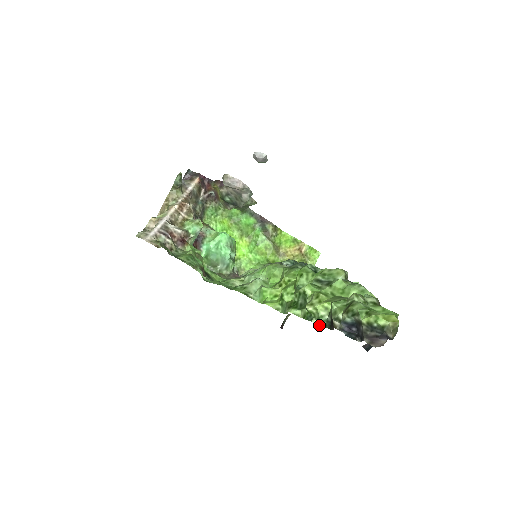
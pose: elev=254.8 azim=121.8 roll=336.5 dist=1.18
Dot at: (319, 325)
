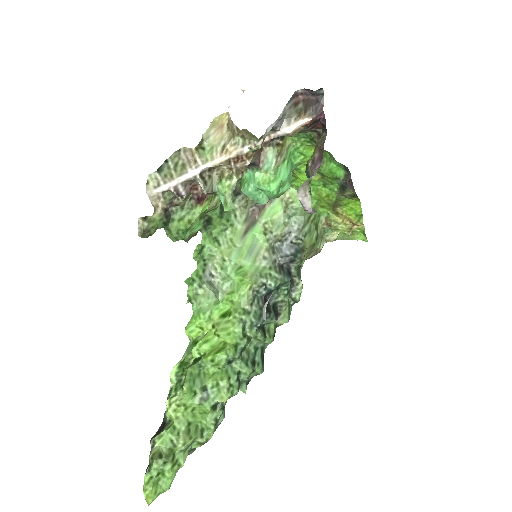
Dot at: occluded
